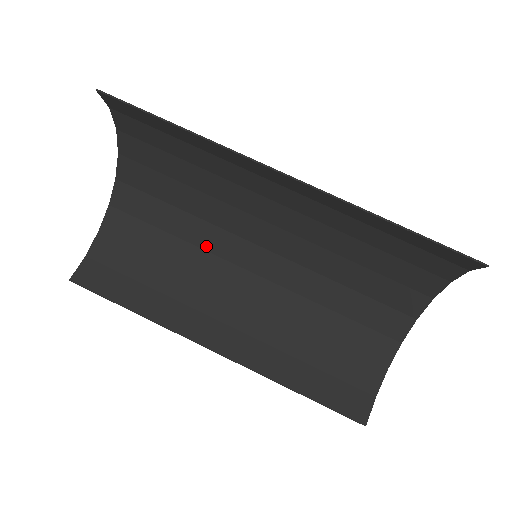
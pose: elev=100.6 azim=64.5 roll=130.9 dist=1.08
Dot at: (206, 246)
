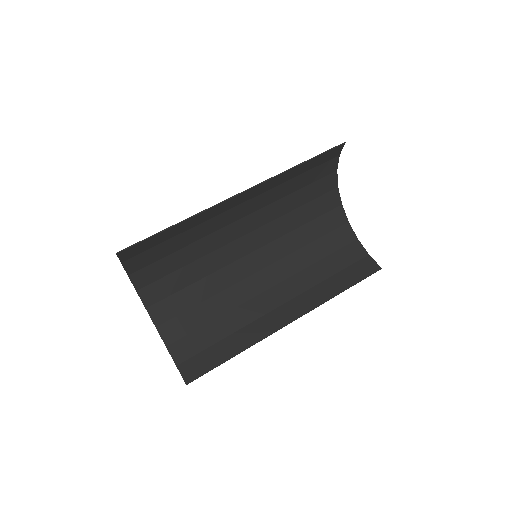
Dot at: (226, 285)
